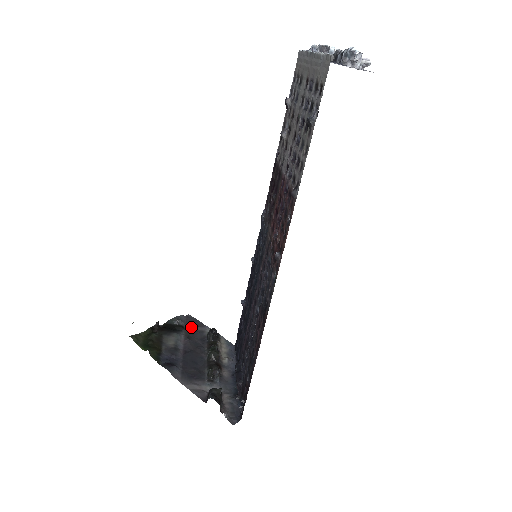
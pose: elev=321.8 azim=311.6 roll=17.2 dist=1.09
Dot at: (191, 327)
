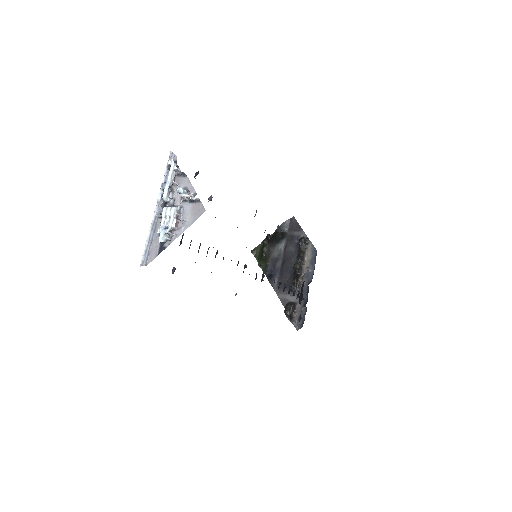
Dot at: (292, 233)
